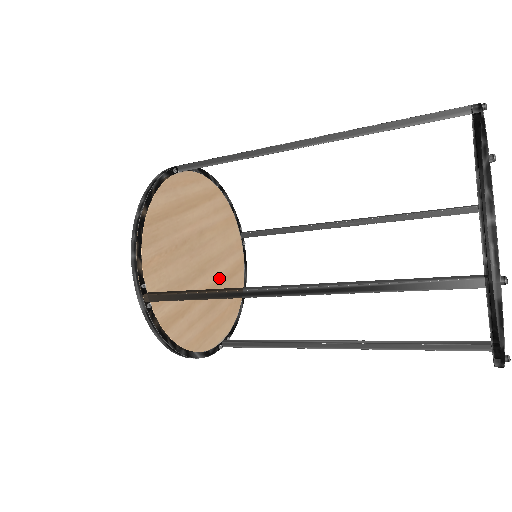
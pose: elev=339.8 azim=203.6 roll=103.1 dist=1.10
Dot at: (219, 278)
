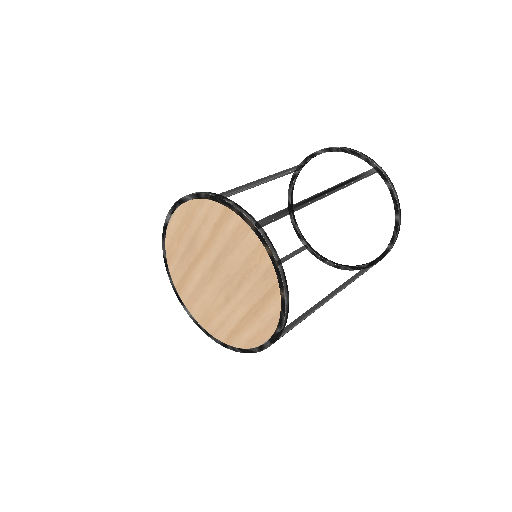
Dot at: occluded
